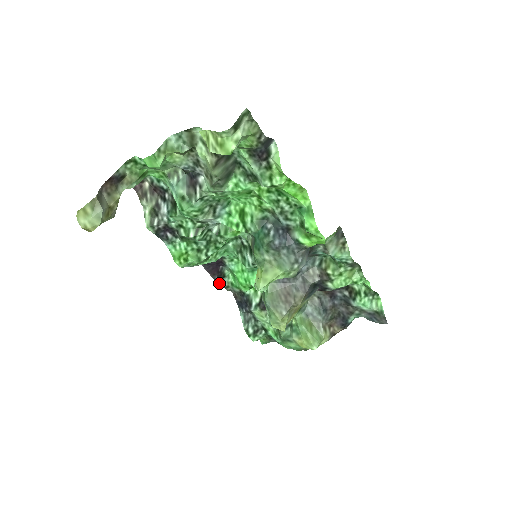
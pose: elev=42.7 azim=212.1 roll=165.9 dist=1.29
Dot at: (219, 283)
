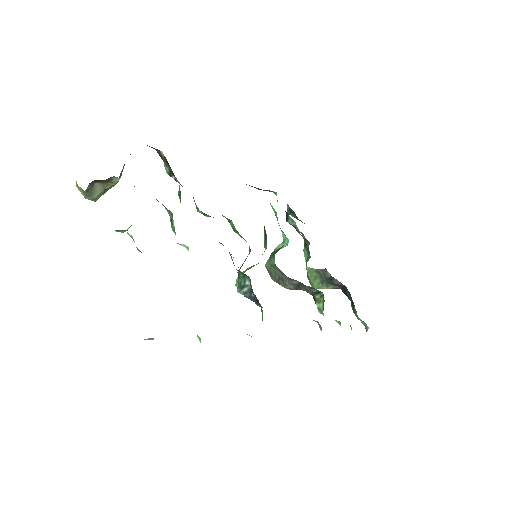
Dot at: occluded
